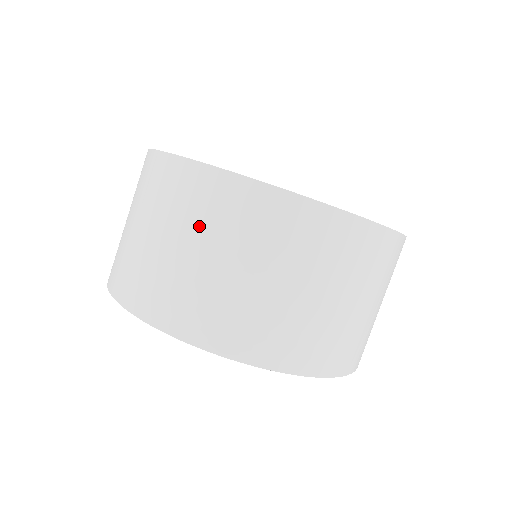
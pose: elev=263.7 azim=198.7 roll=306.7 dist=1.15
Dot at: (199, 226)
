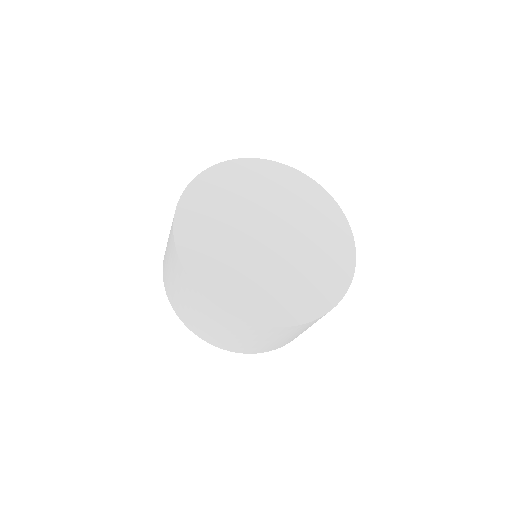
Dot at: (261, 337)
